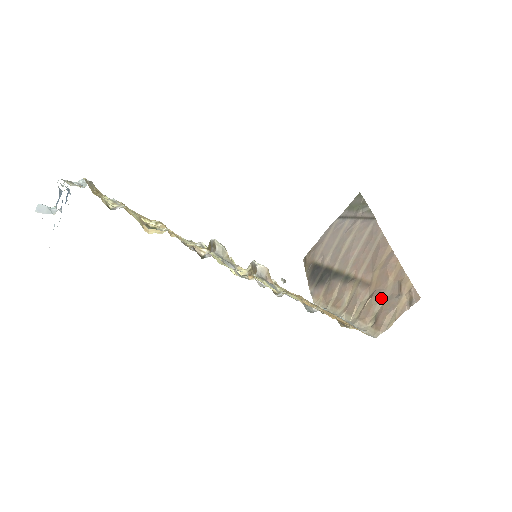
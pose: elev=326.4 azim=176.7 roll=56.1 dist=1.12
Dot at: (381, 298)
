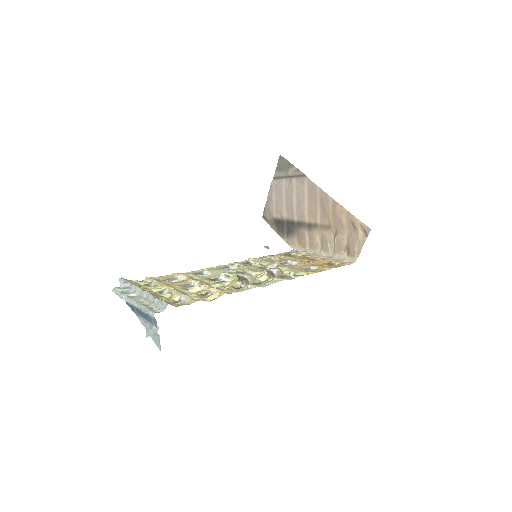
Dot at: (344, 235)
